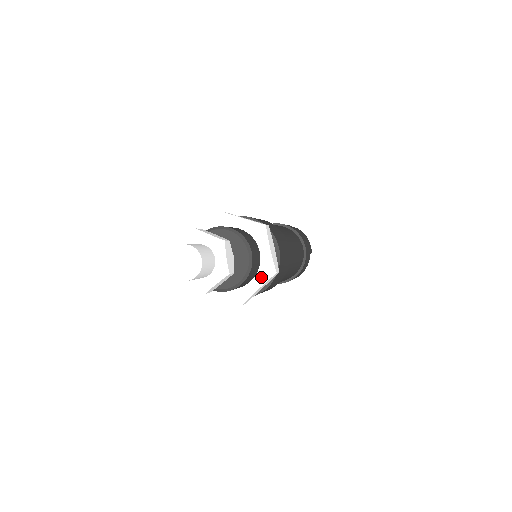
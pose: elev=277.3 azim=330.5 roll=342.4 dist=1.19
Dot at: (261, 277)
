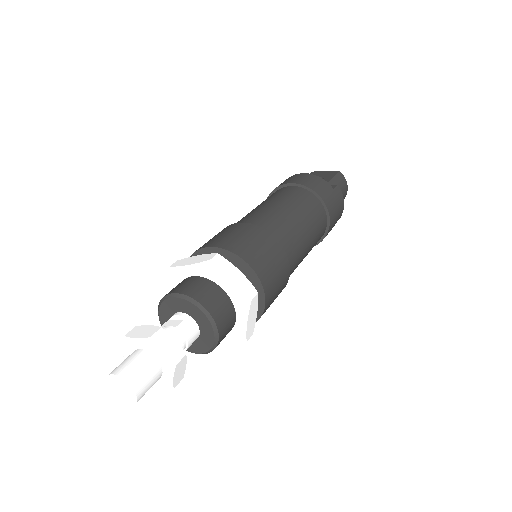
Dot at: (230, 338)
